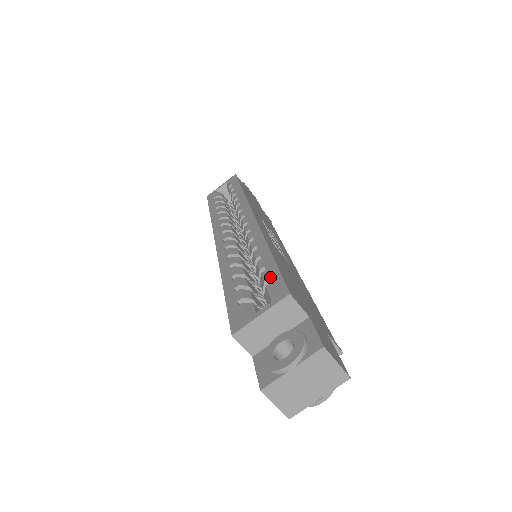
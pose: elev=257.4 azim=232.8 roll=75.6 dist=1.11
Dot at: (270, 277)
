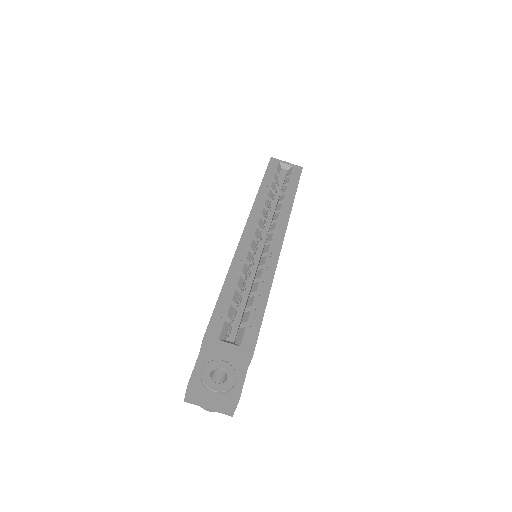
Dot at: (253, 323)
